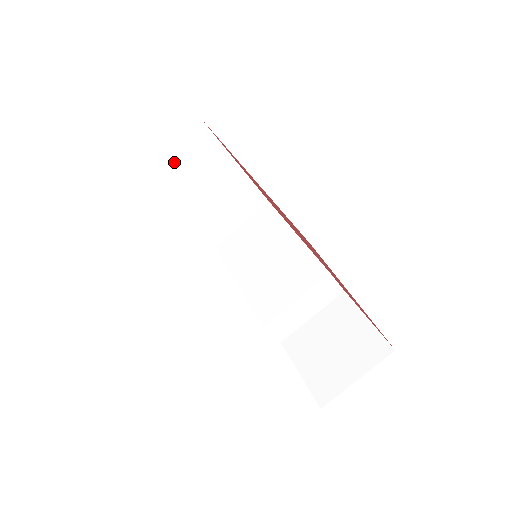
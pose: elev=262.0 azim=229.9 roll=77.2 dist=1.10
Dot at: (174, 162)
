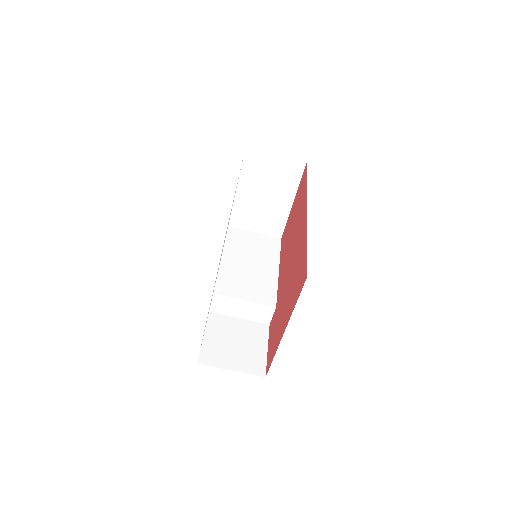
Dot at: (268, 164)
